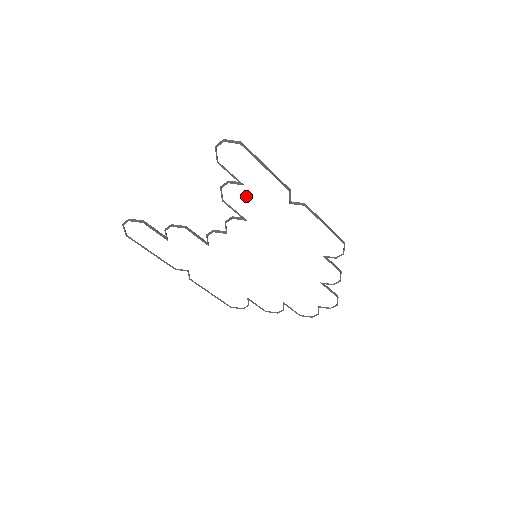
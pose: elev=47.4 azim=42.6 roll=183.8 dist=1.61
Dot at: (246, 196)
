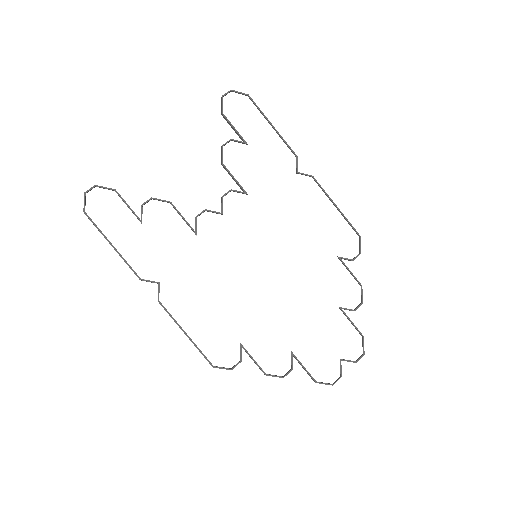
Dot at: (249, 160)
